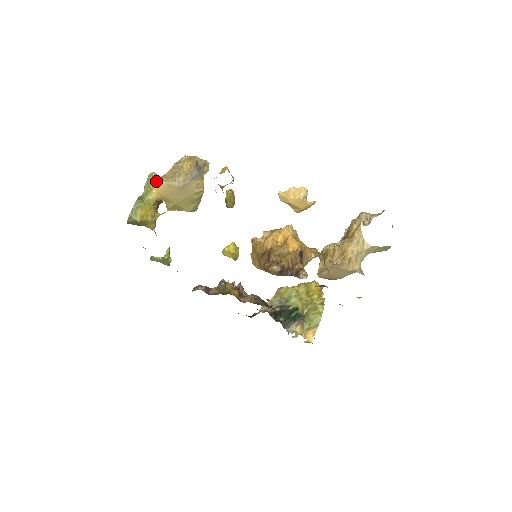
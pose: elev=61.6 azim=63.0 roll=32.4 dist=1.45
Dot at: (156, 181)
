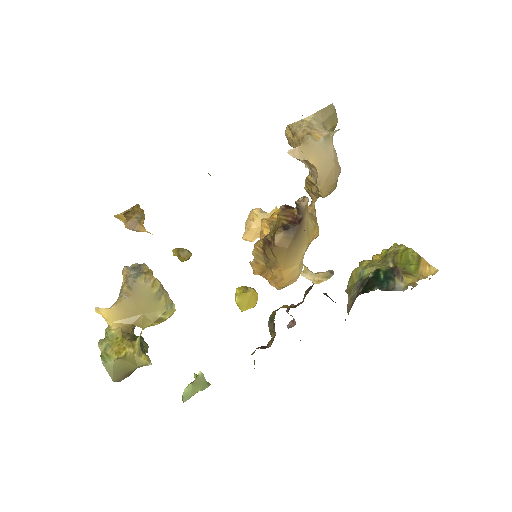
Dot at: (104, 314)
